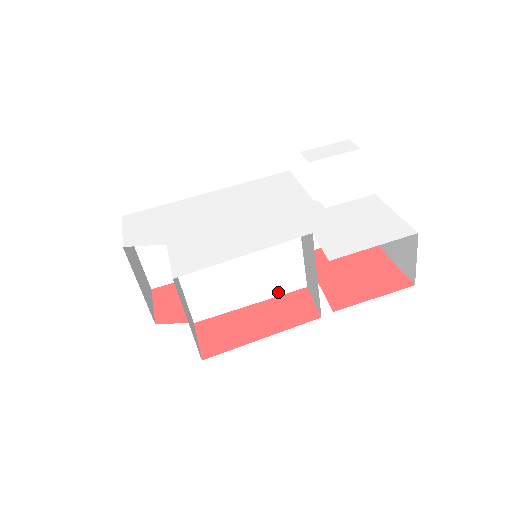
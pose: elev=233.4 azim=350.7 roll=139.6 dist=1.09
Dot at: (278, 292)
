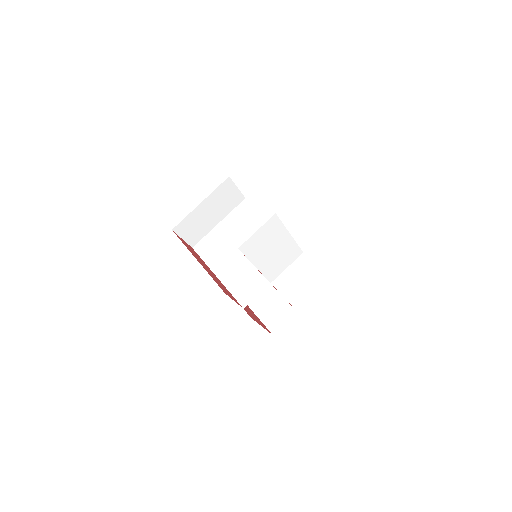
Dot at: (232, 289)
